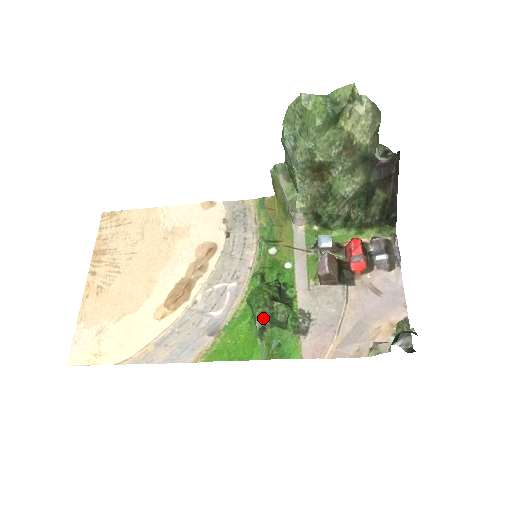
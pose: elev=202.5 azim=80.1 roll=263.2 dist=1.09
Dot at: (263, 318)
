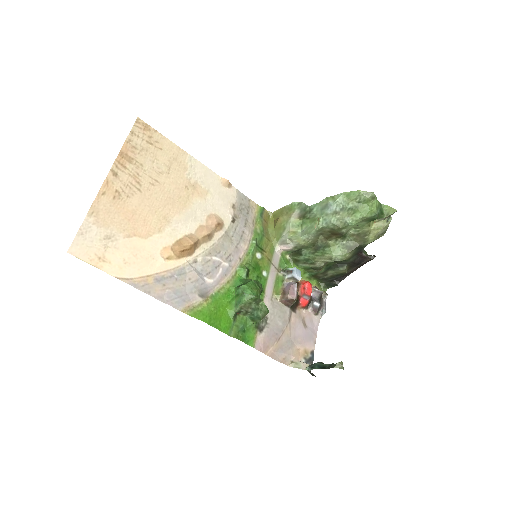
Dot at: (245, 306)
